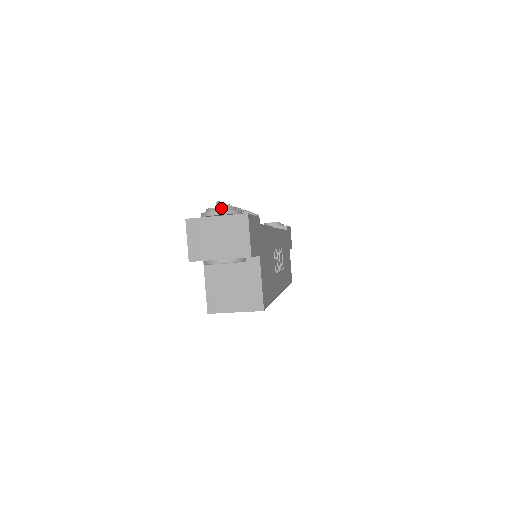
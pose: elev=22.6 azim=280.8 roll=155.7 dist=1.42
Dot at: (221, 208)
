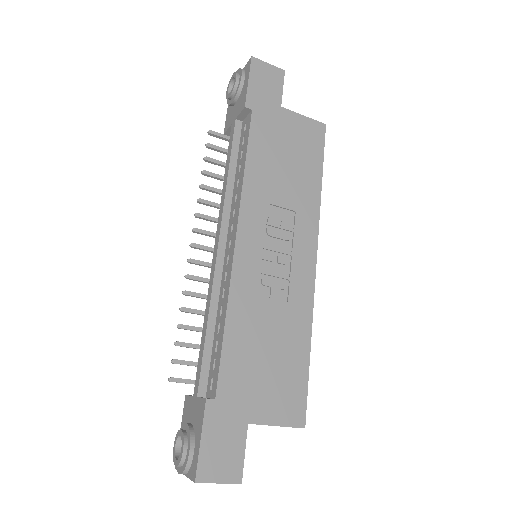
Dot at: (178, 467)
